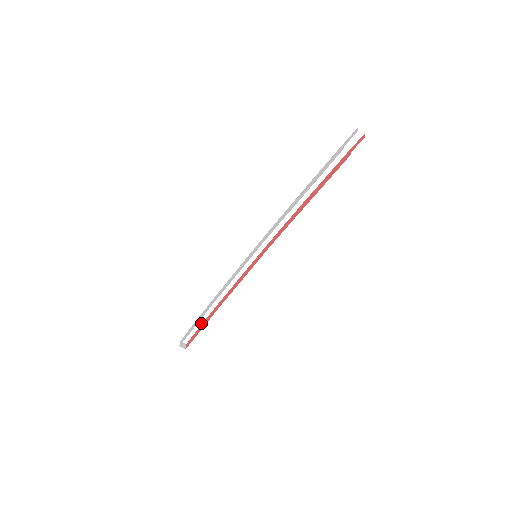
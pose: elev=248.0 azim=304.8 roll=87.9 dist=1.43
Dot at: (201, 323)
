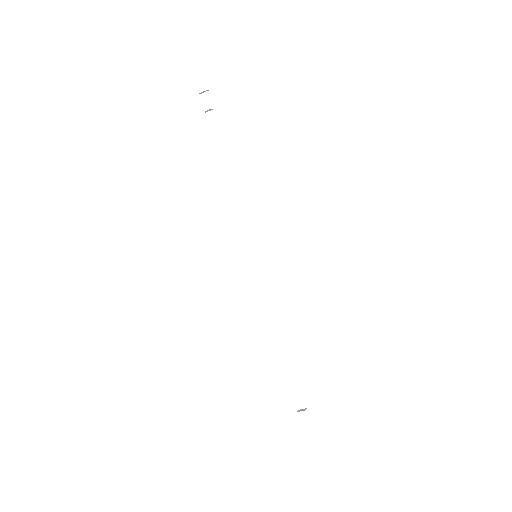
Dot at: (296, 372)
